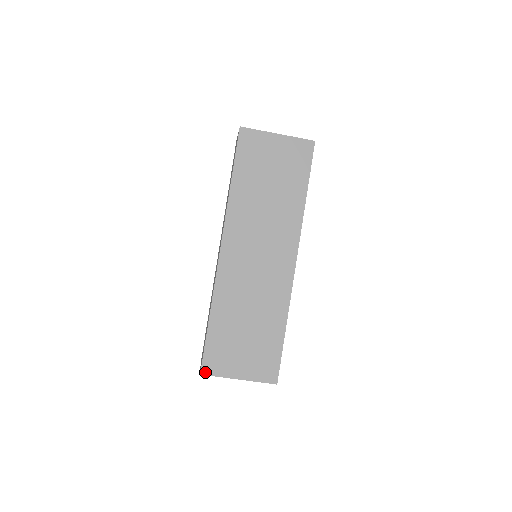
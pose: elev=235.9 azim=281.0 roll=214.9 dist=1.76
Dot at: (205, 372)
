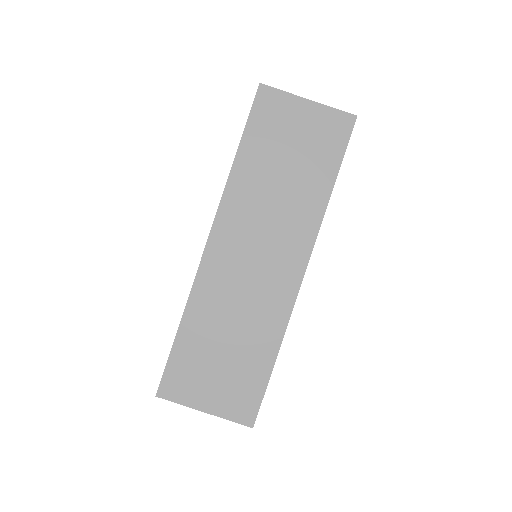
Dot at: (162, 394)
